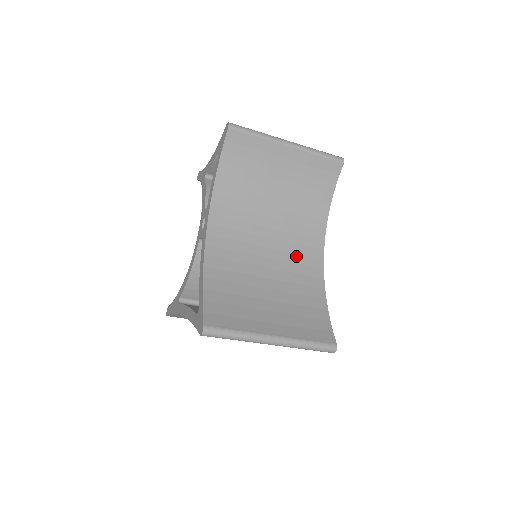
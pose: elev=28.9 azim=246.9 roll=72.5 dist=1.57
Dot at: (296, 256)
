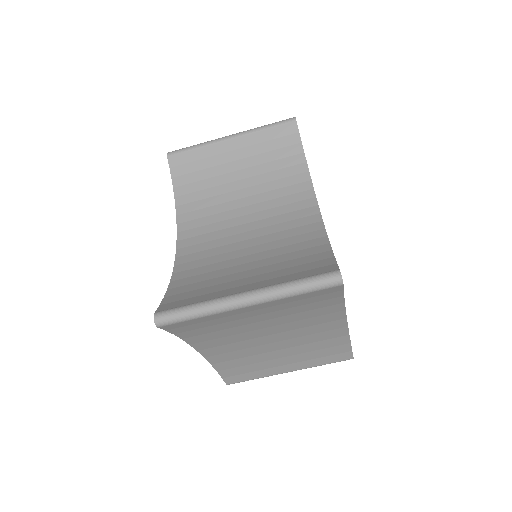
Dot at: (283, 225)
